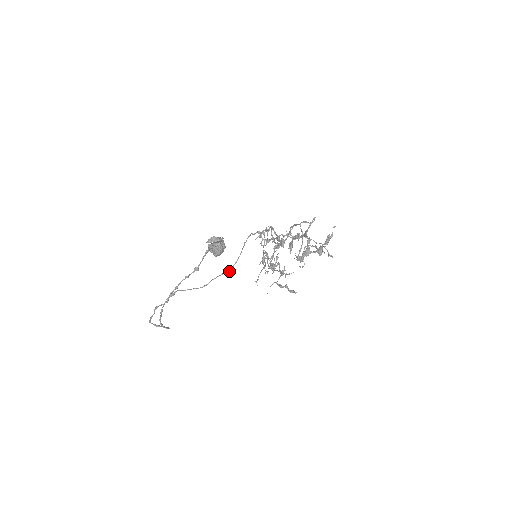
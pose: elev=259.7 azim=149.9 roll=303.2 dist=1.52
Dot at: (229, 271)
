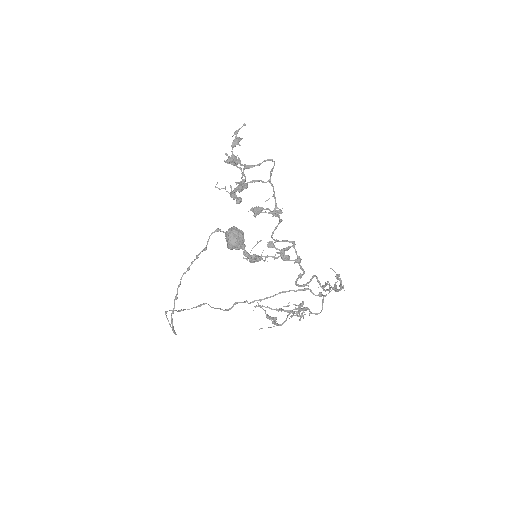
Dot at: (253, 301)
